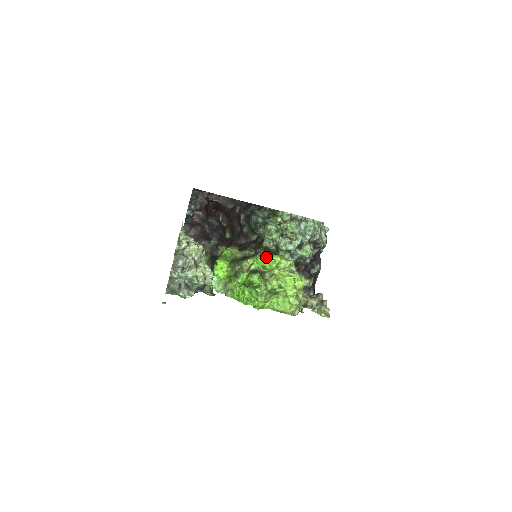
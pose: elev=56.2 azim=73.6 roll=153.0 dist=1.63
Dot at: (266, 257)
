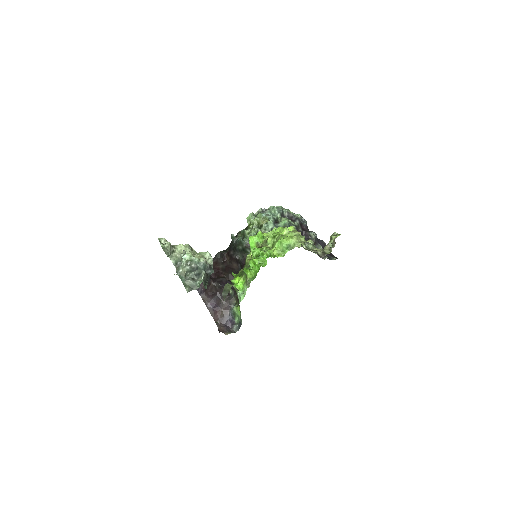
Dot at: occluded
